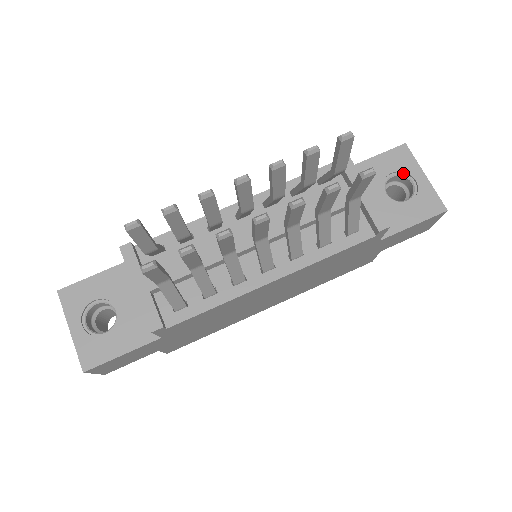
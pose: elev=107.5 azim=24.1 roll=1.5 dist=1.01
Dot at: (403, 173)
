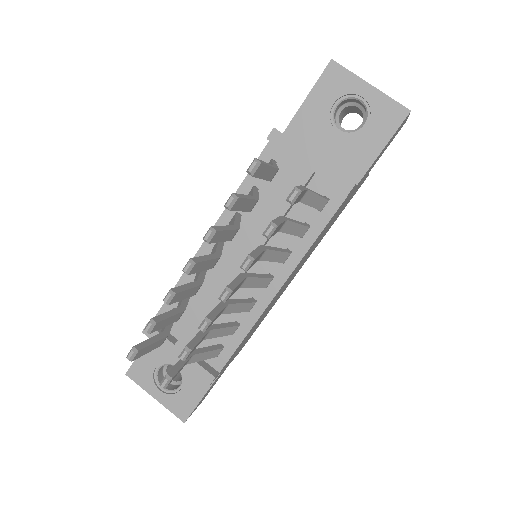
Dot at: (345, 96)
